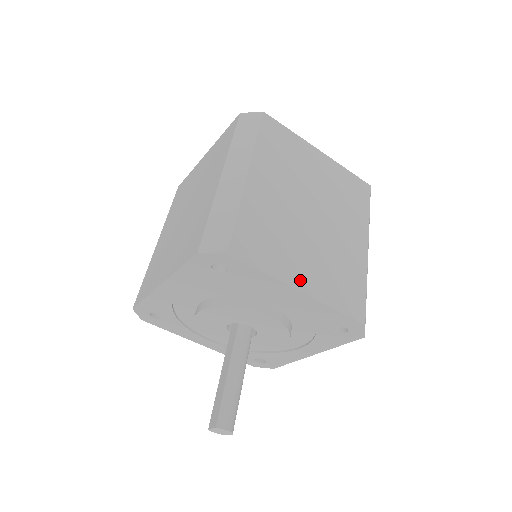
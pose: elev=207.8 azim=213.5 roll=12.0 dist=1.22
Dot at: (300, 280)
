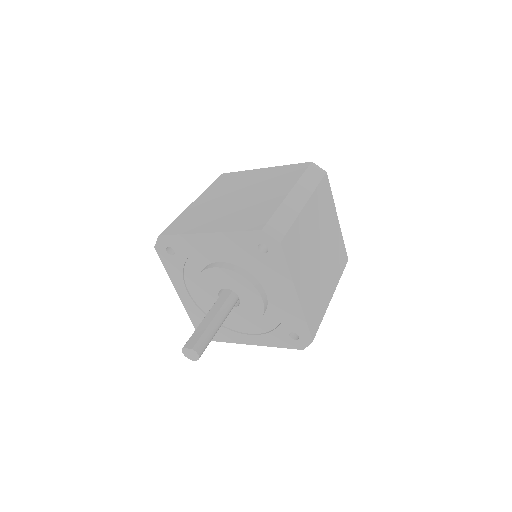
Dot at: (300, 288)
